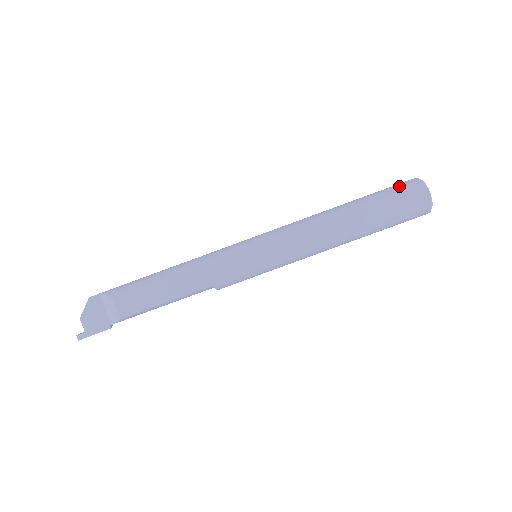
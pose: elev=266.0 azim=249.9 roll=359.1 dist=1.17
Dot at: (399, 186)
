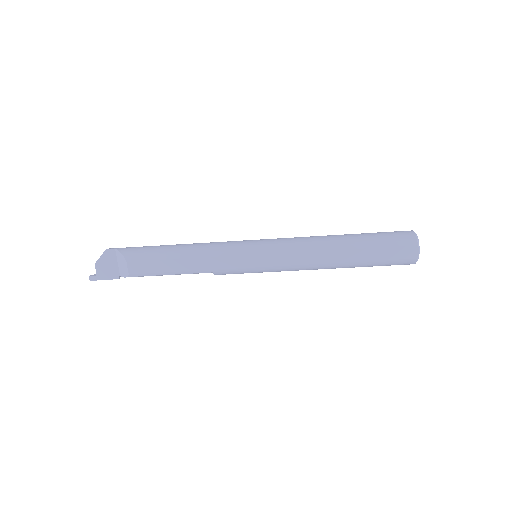
Dot at: (396, 236)
